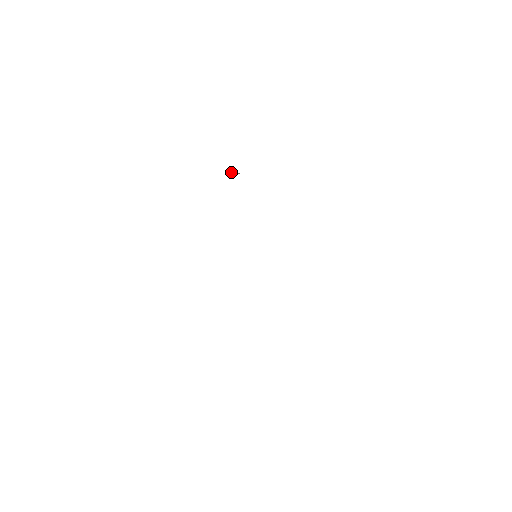
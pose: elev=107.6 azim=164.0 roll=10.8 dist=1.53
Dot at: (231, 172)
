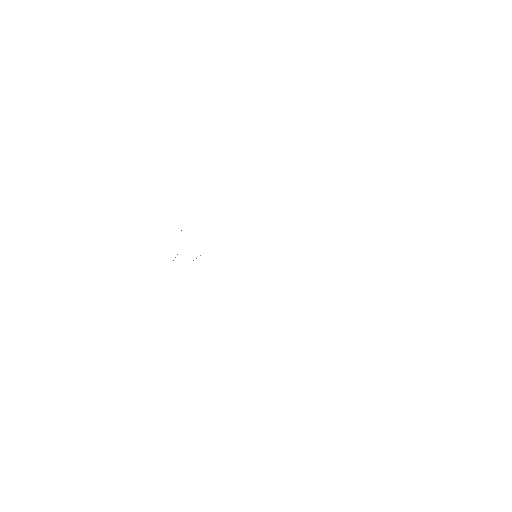
Dot at: occluded
